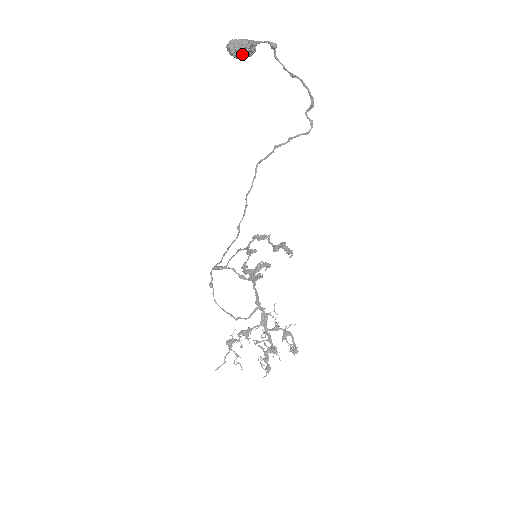
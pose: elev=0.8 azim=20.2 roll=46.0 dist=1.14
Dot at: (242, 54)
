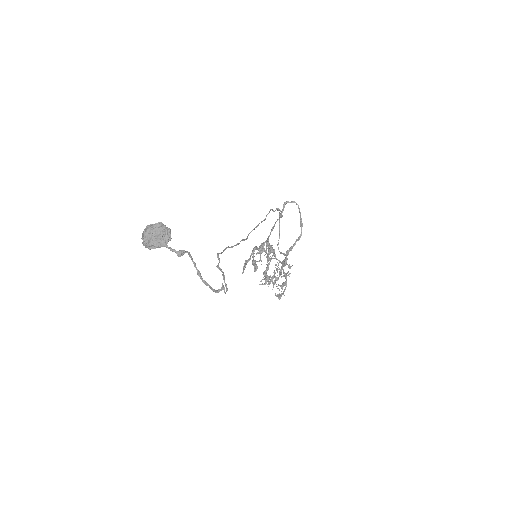
Dot at: occluded
